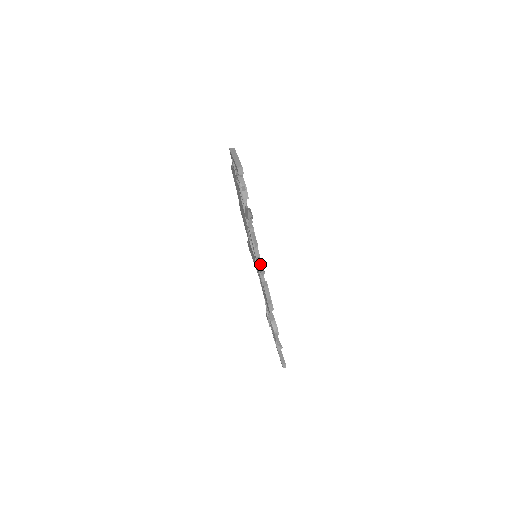
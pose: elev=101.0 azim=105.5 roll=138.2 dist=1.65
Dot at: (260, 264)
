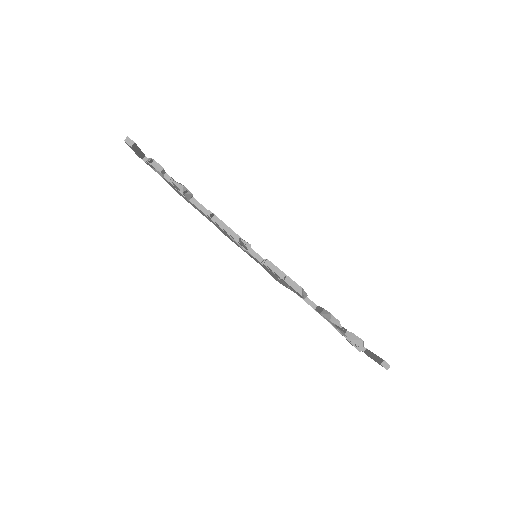
Dot at: (239, 239)
